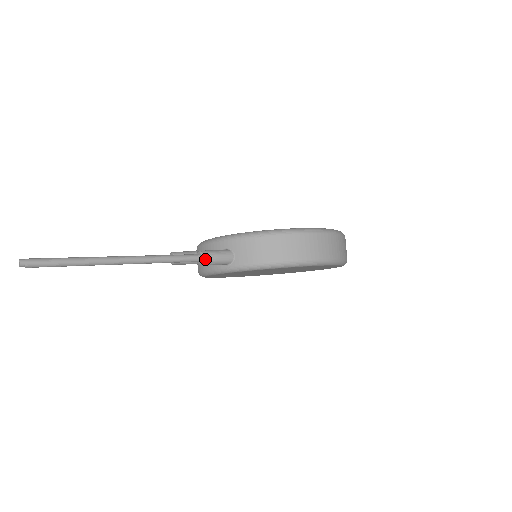
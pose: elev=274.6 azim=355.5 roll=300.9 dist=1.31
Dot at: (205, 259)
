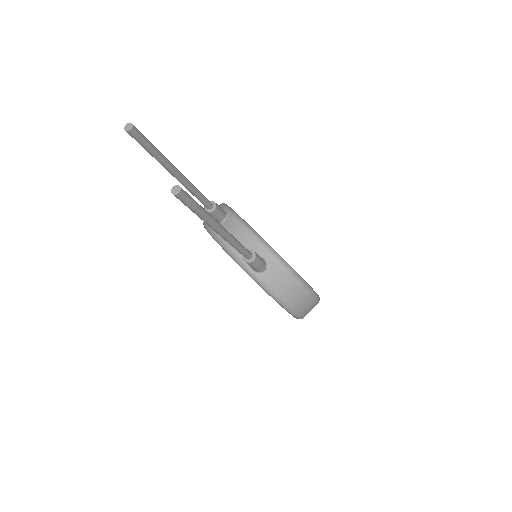
Dot at: (253, 262)
